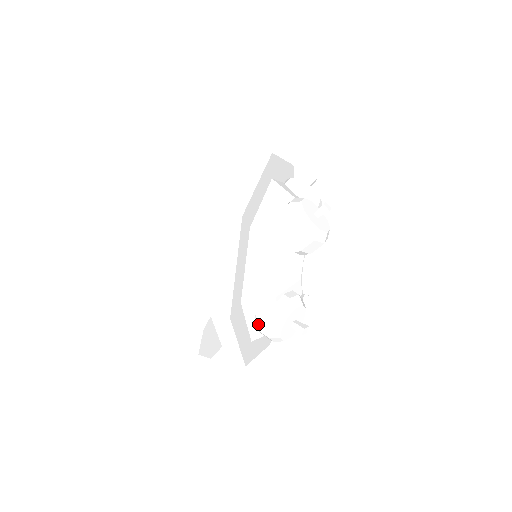
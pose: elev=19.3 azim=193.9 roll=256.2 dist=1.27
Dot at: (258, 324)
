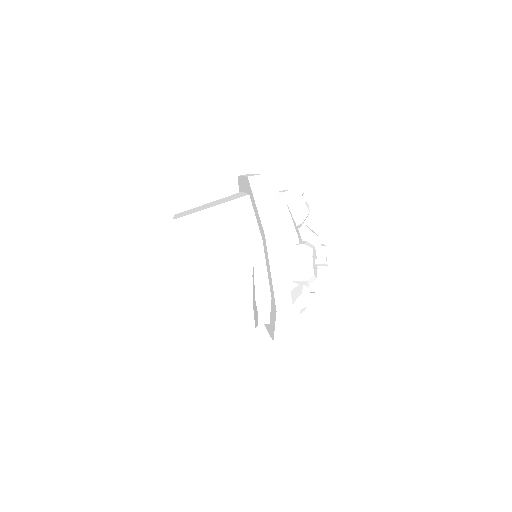
Dot at: (292, 263)
